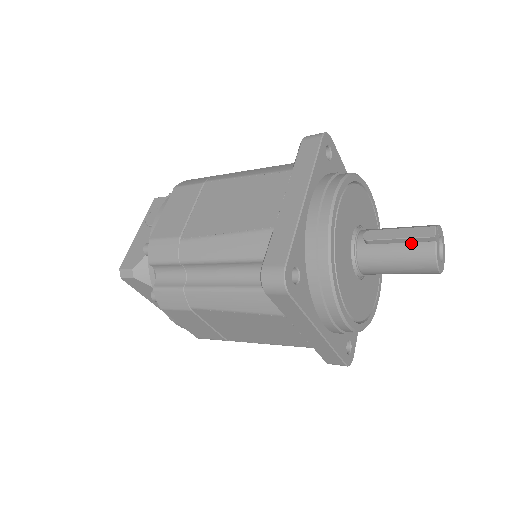
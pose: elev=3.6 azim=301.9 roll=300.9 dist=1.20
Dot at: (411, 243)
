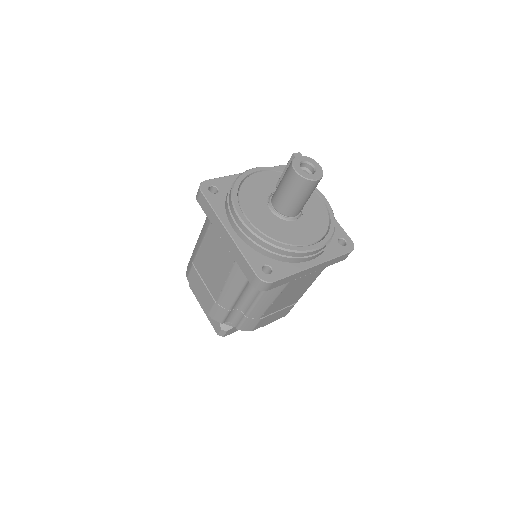
Dot at: occluded
